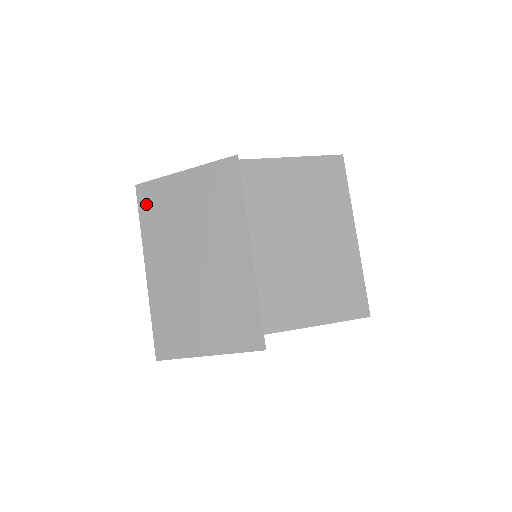
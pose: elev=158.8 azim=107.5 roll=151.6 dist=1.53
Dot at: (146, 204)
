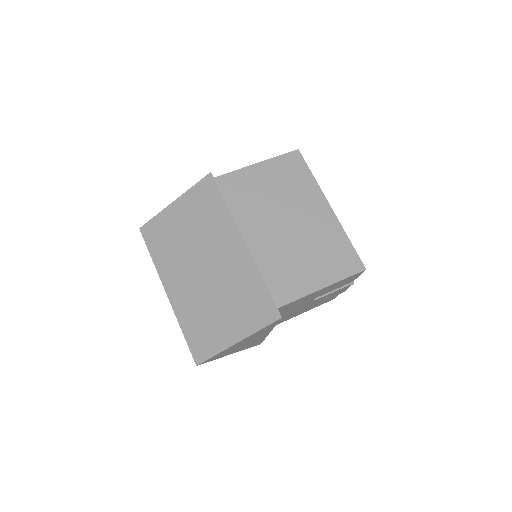
Dot at: (152, 240)
